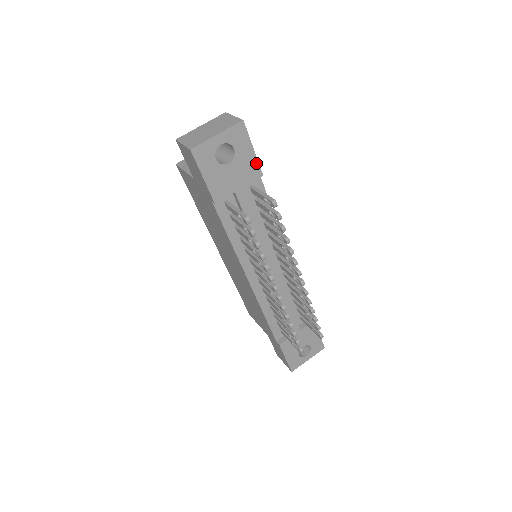
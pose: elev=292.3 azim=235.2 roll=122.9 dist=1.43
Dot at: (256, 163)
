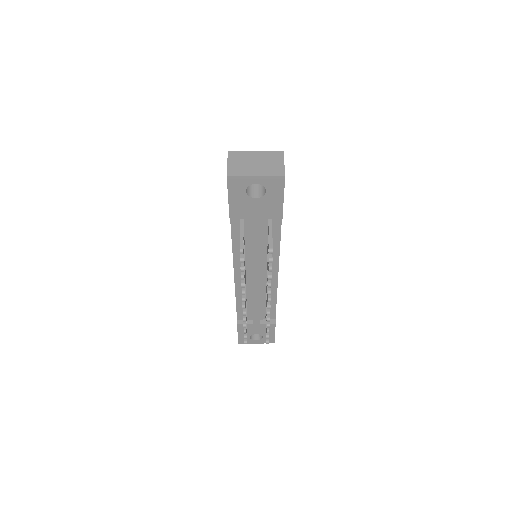
Dot at: (281, 208)
